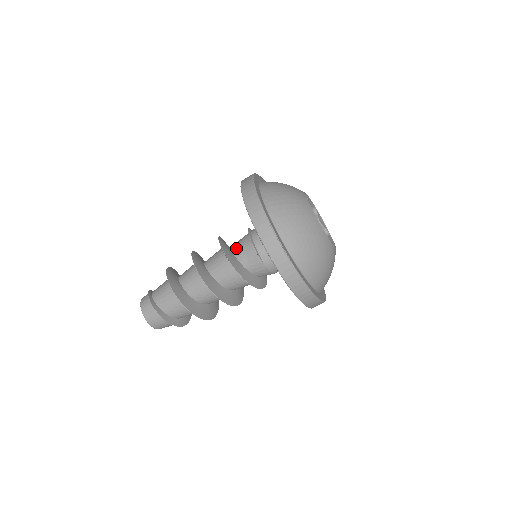
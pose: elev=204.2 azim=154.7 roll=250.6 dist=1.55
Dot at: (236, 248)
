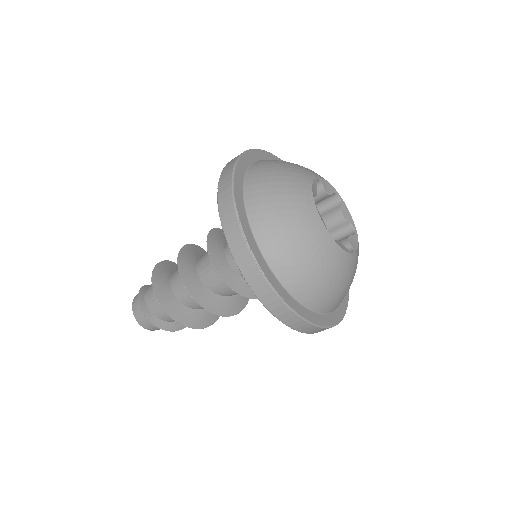
Dot at: occluded
